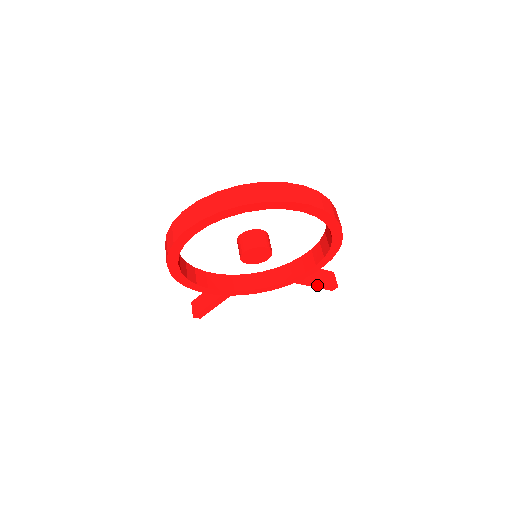
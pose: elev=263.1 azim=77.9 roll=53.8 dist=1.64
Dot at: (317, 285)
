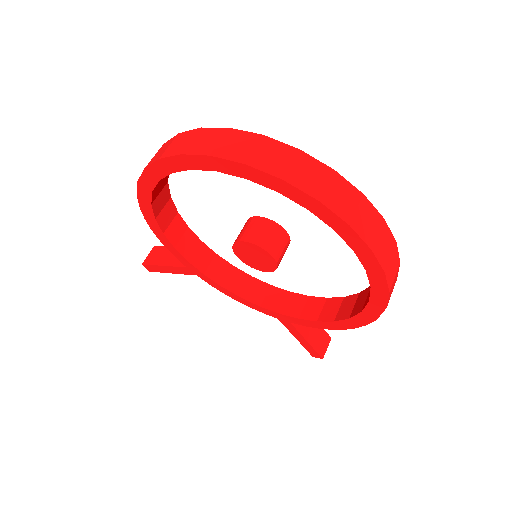
Dot at: (301, 339)
